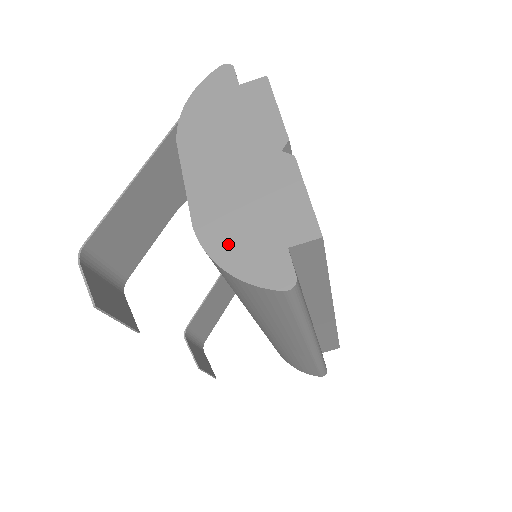
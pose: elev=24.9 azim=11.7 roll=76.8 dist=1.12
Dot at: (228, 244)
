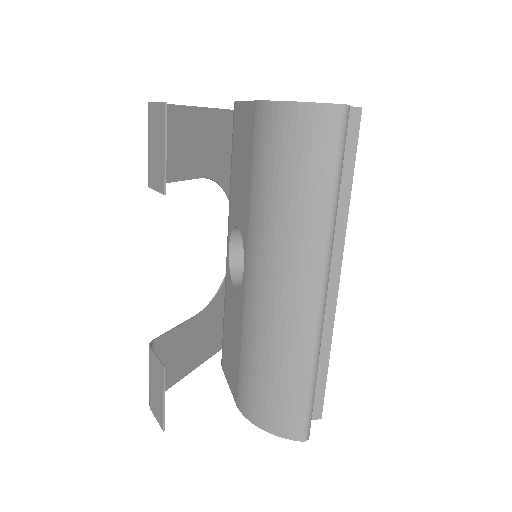
Dot at: occluded
